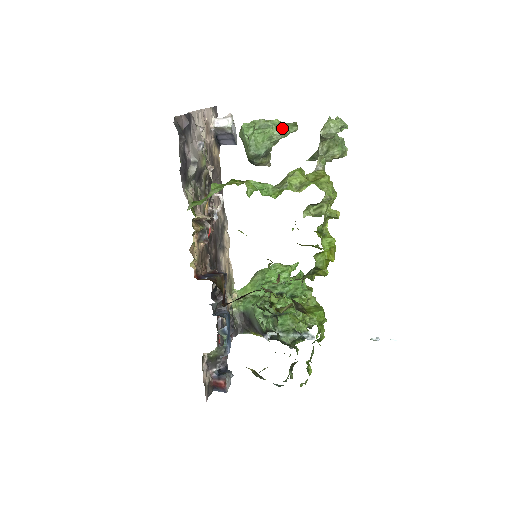
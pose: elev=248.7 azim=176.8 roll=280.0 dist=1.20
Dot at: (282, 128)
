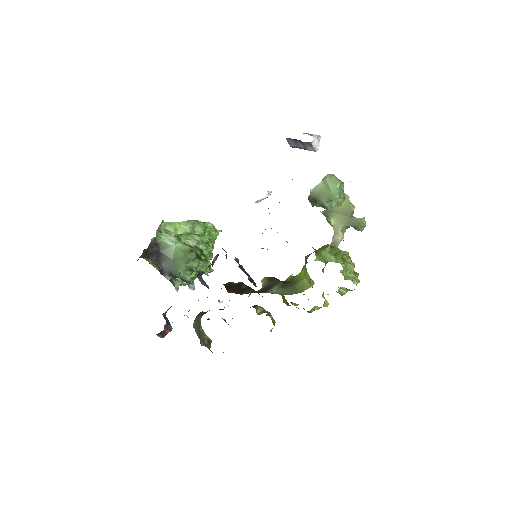
Dot at: occluded
